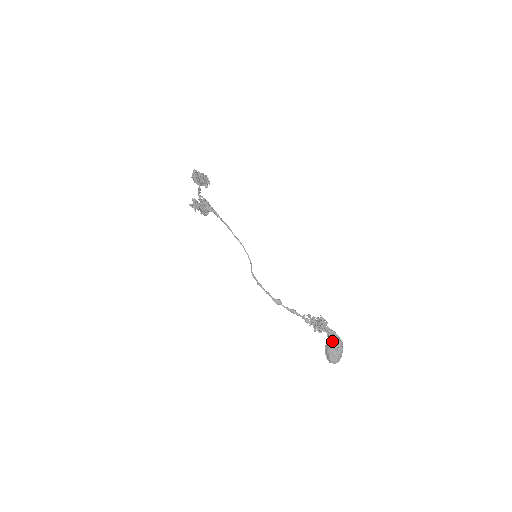
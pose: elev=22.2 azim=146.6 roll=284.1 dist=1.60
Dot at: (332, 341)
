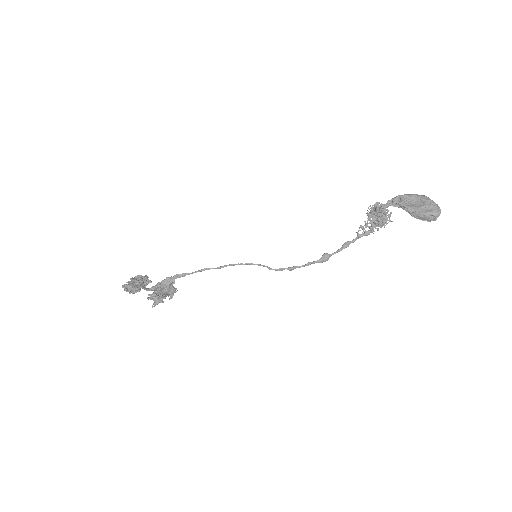
Dot at: (409, 204)
